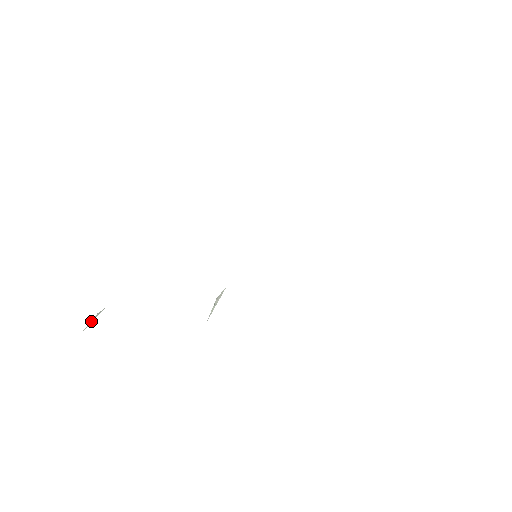
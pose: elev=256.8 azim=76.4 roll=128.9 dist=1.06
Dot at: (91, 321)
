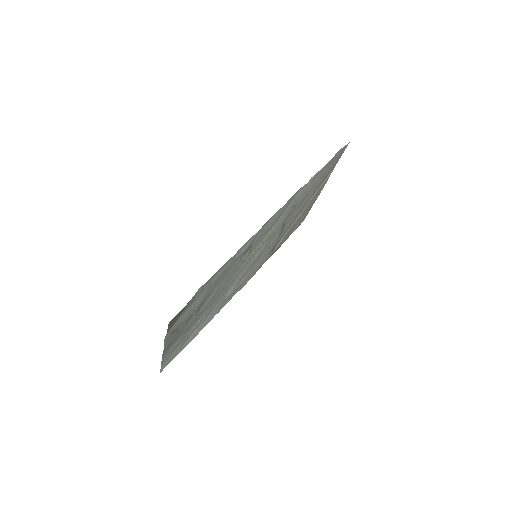
Dot at: (172, 332)
